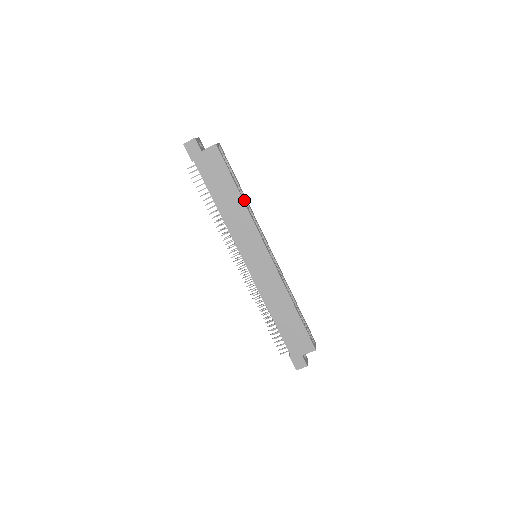
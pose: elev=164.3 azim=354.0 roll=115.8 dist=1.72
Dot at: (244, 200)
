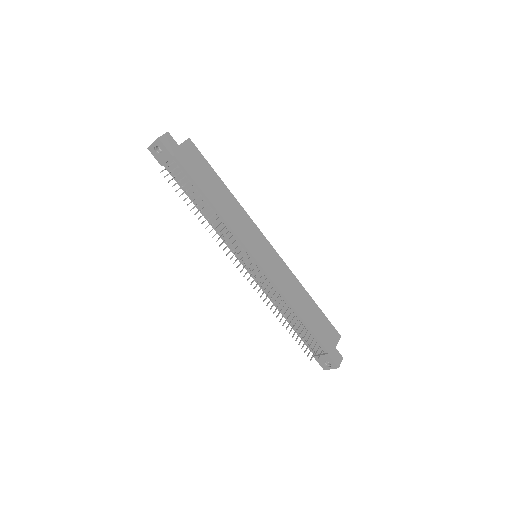
Dot at: occluded
